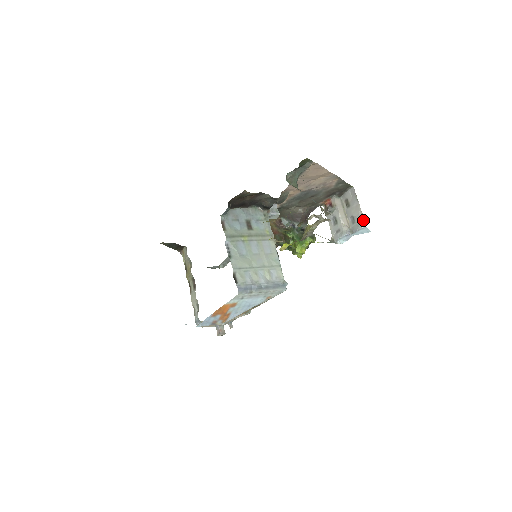
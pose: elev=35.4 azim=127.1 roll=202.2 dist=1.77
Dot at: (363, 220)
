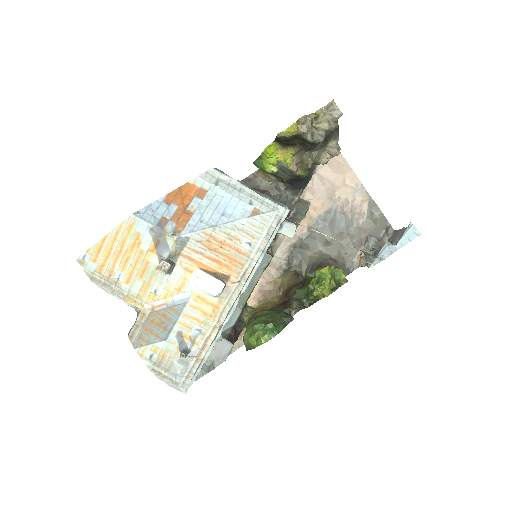
Dot at: occluded
